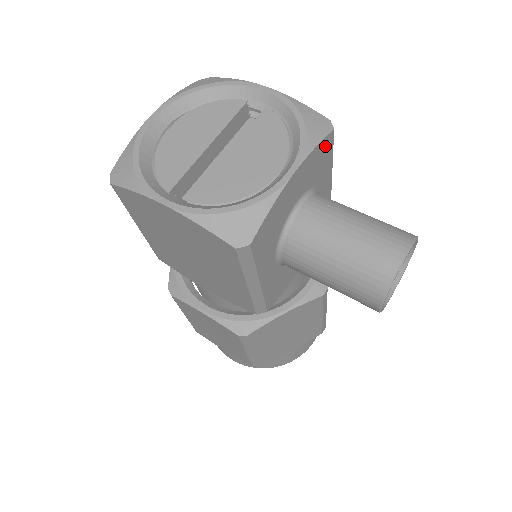
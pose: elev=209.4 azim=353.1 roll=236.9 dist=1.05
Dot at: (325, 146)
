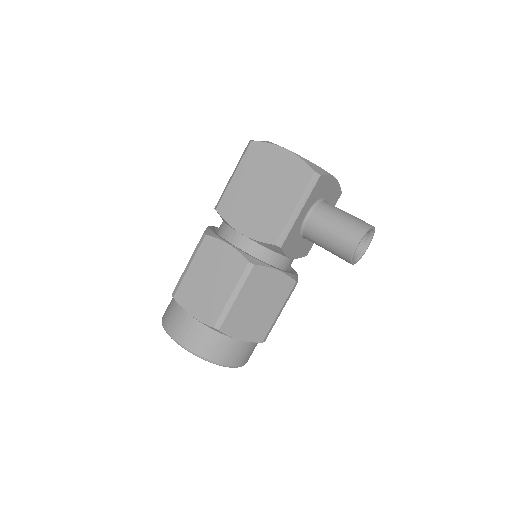
Dot at: (338, 194)
